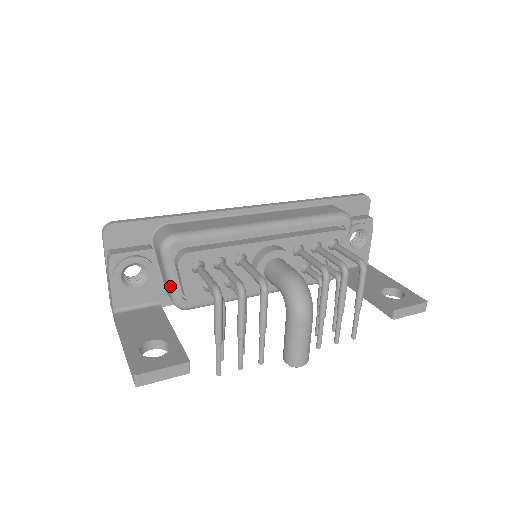
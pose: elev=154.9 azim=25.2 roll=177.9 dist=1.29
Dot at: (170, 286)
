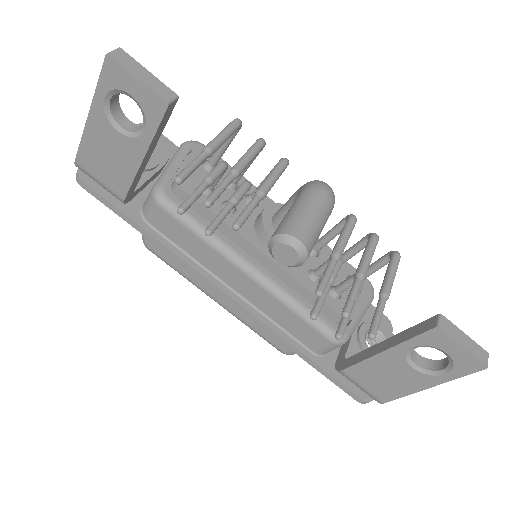
Dot at: (166, 169)
